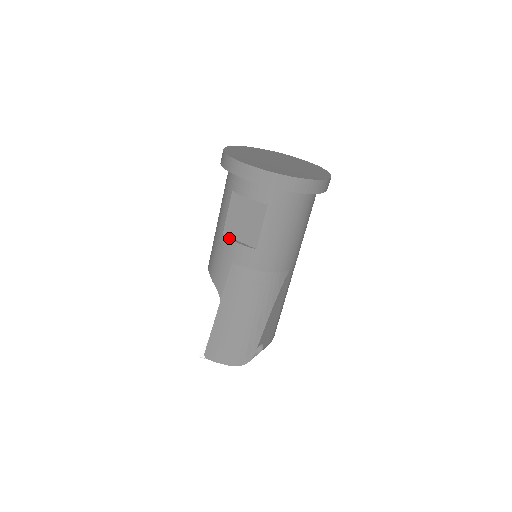
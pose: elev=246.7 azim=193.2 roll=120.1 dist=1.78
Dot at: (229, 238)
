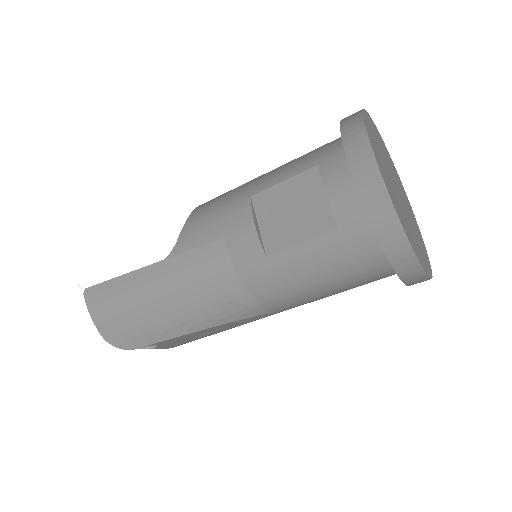
Dot at: (252, 209)
